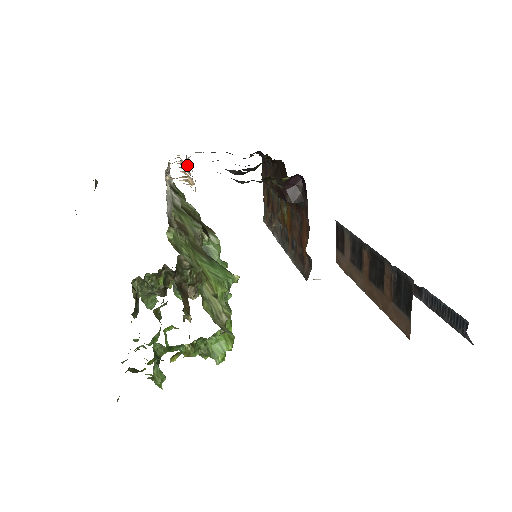
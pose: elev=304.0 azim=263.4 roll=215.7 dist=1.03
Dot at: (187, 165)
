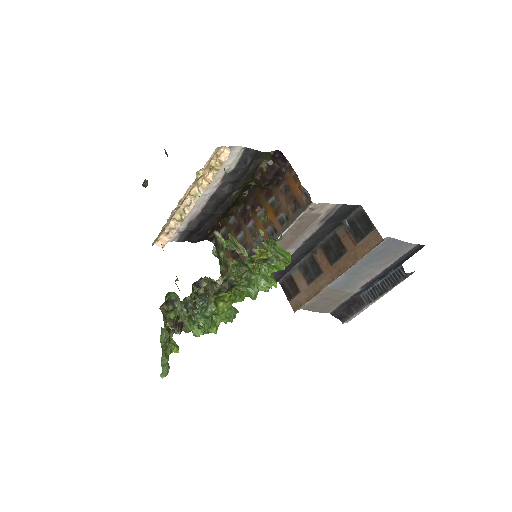
Dot at: (176, 228)
